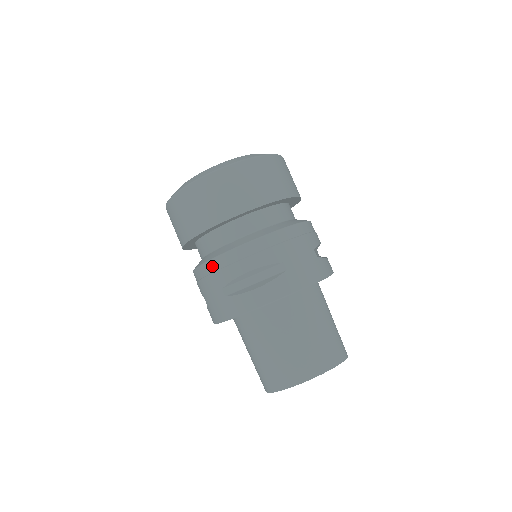
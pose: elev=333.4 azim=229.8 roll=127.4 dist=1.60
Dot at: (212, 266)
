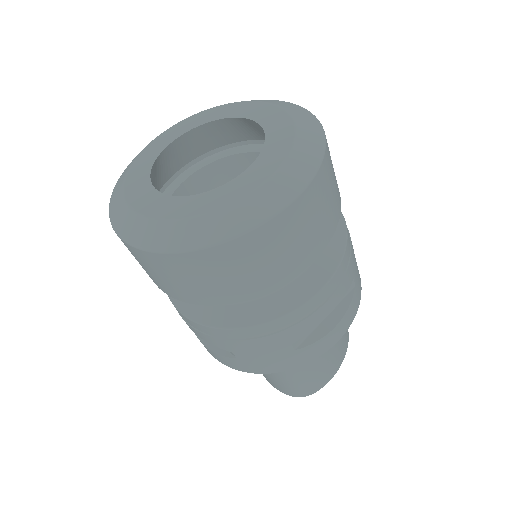
Dot at: (280, 325)
